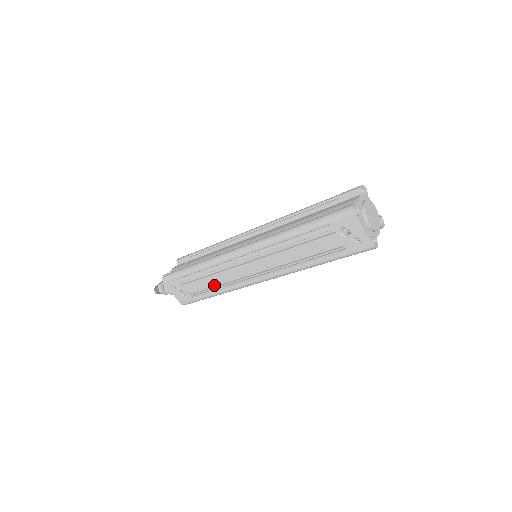
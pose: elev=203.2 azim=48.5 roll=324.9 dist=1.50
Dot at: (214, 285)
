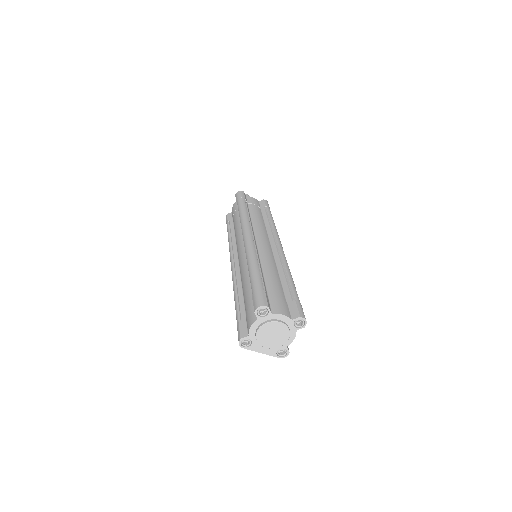
Dot at: occluded
